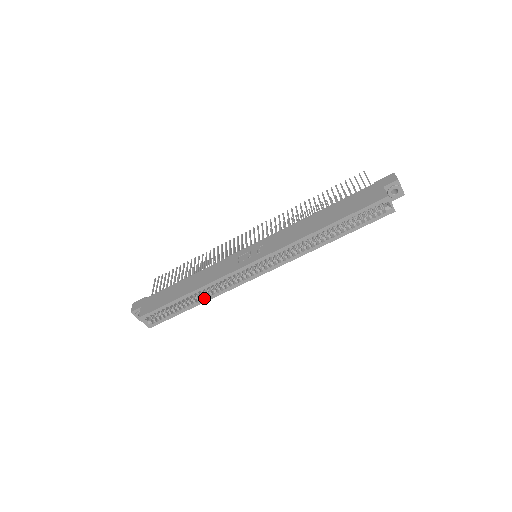
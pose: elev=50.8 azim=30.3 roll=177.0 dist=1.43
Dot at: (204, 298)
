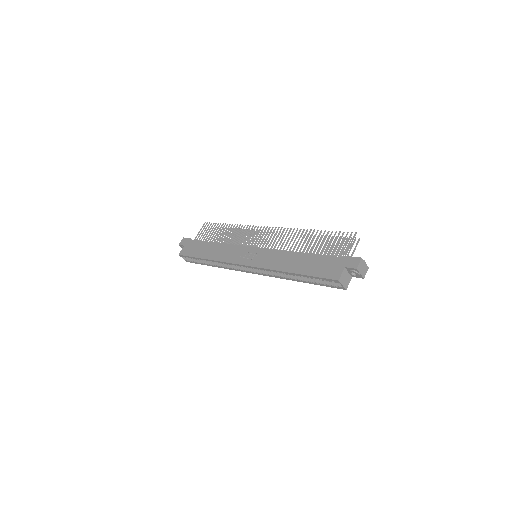
Dot at: (217, 265)
